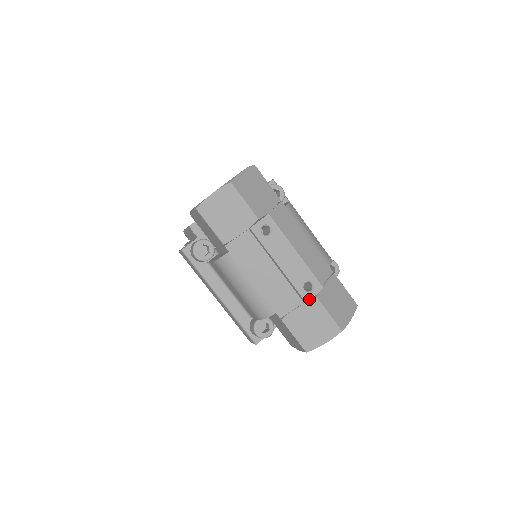
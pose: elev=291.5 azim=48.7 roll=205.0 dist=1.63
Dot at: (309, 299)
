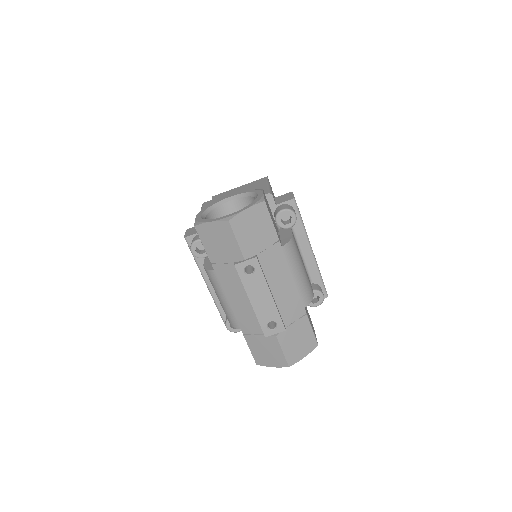
Dot at: (269, 335)
